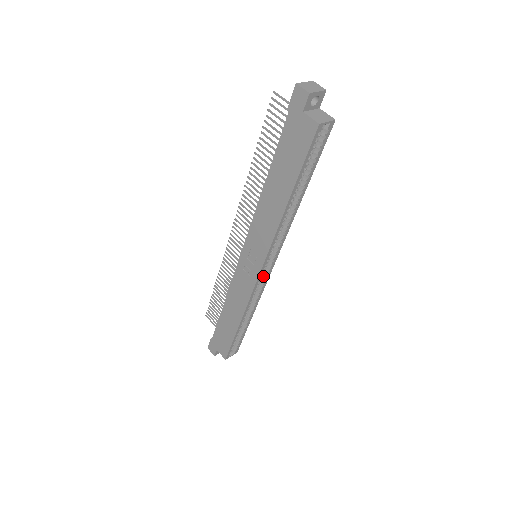
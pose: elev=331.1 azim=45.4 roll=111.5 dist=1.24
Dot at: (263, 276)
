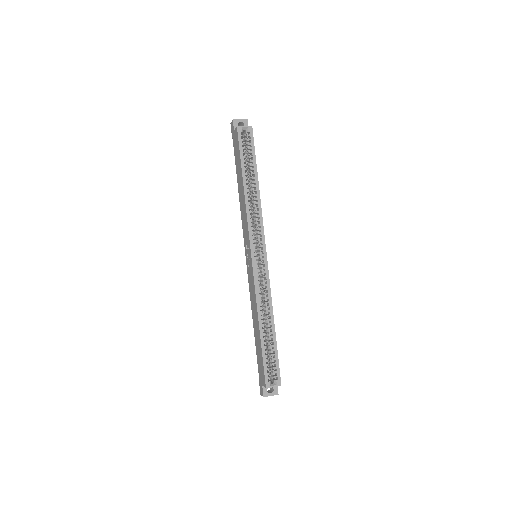
Dot at: (261, 267)
